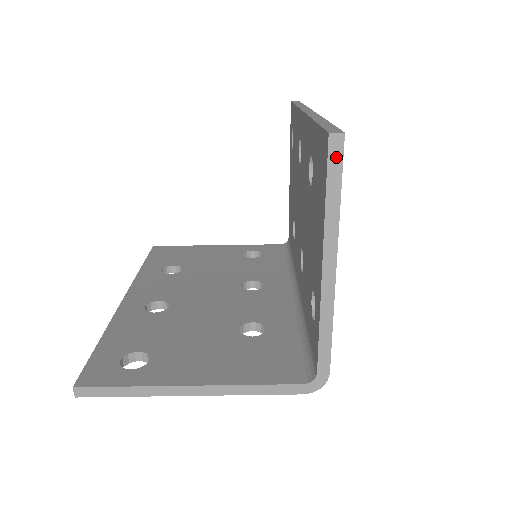
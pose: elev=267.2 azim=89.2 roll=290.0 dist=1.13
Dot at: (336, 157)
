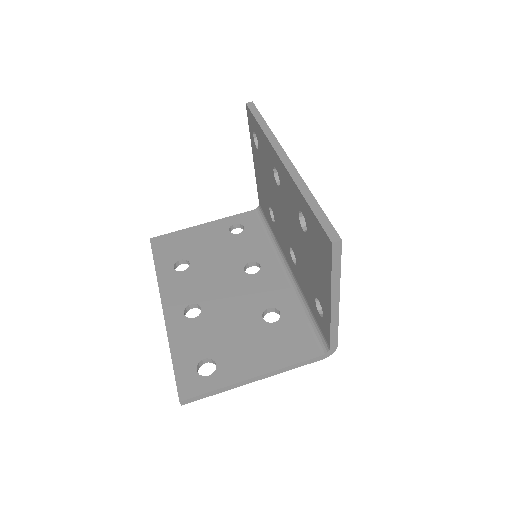
Dot at: (337, 252)
